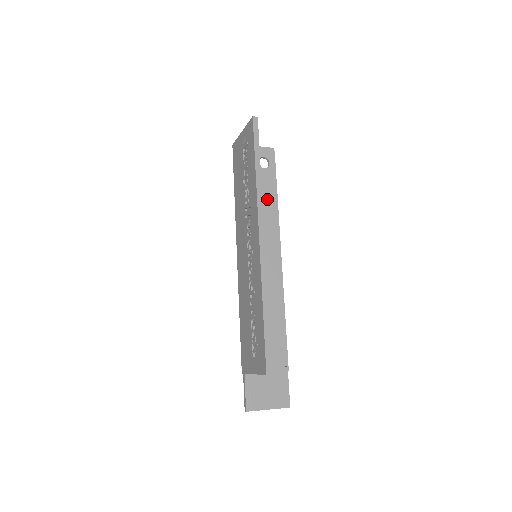
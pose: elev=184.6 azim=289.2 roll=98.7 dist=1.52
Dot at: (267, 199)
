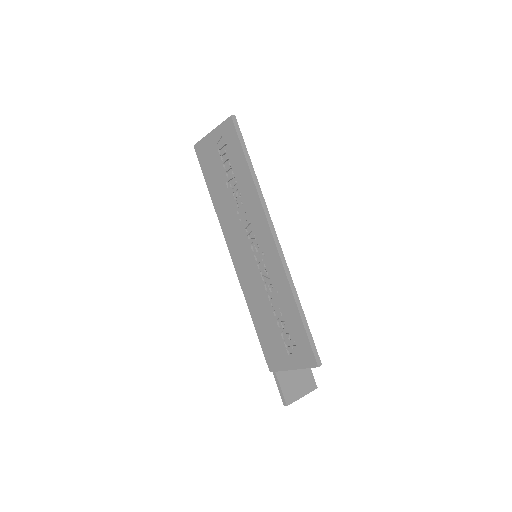
Dot at: occluded
